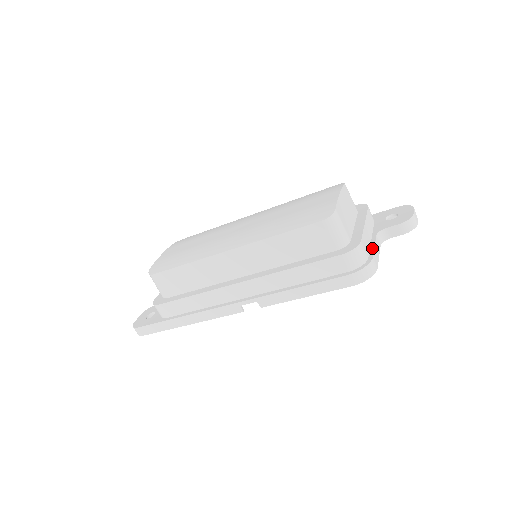
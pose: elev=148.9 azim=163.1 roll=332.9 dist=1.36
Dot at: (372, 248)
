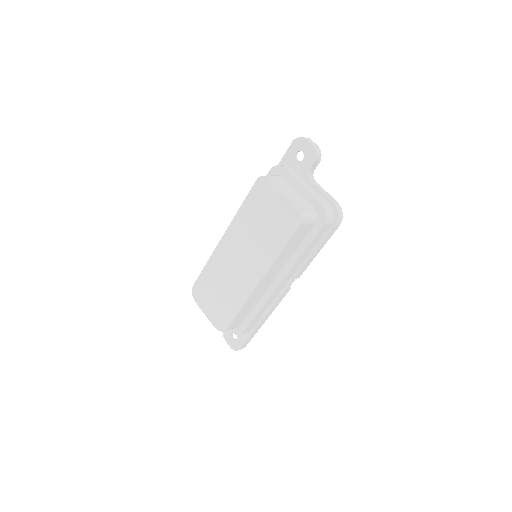
Dot at: (323, 195)
